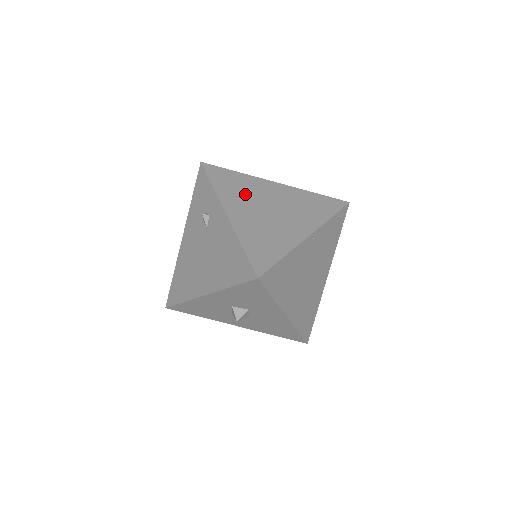
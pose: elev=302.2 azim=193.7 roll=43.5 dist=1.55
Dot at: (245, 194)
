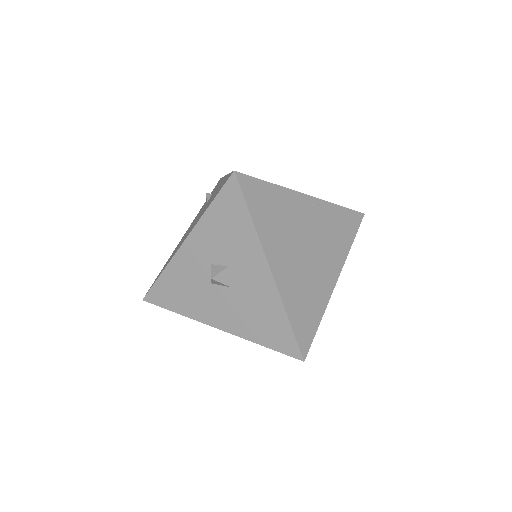
Dot at: occluded
